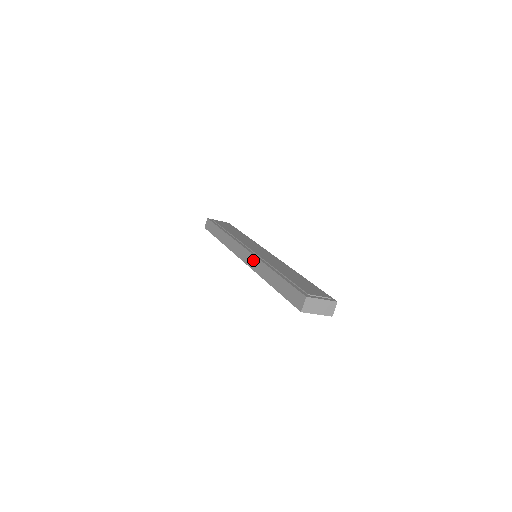
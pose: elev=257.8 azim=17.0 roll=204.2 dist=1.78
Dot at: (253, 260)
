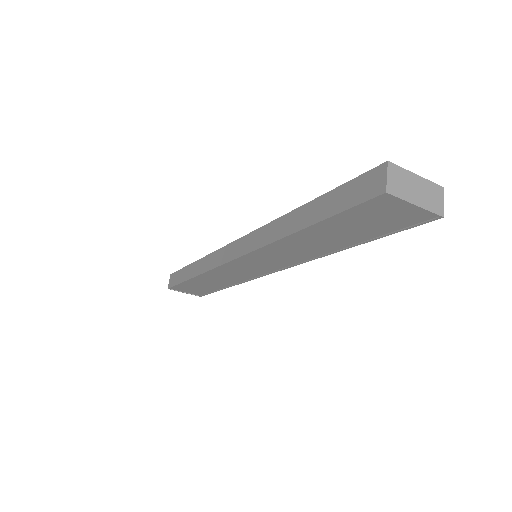
Dot at: (255, 236)
